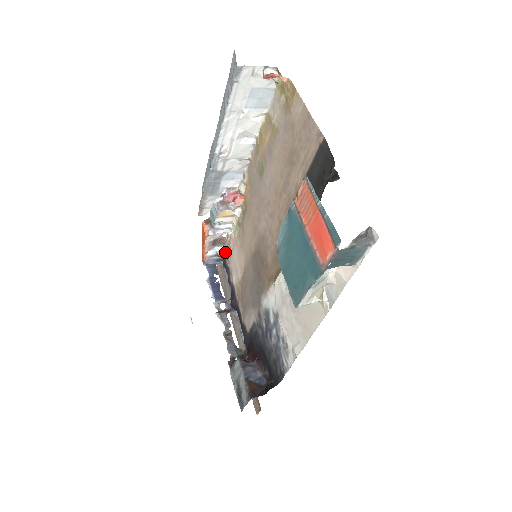
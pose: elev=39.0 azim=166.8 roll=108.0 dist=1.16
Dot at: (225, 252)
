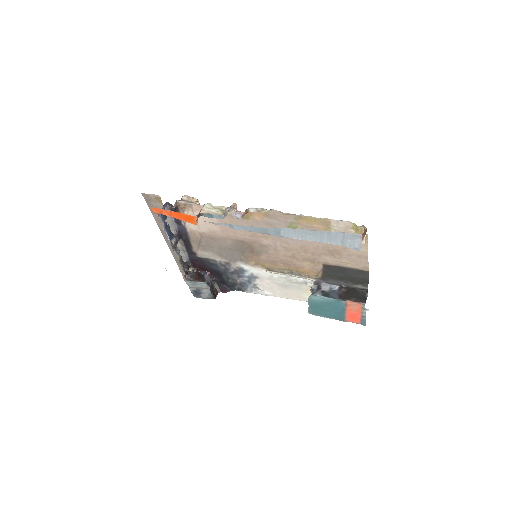
Dot at: (179, 205)
